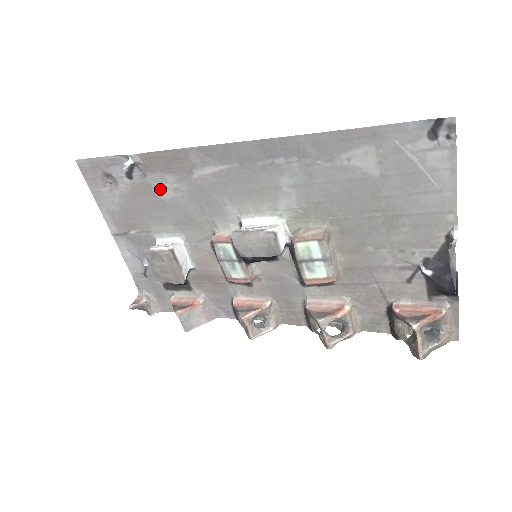
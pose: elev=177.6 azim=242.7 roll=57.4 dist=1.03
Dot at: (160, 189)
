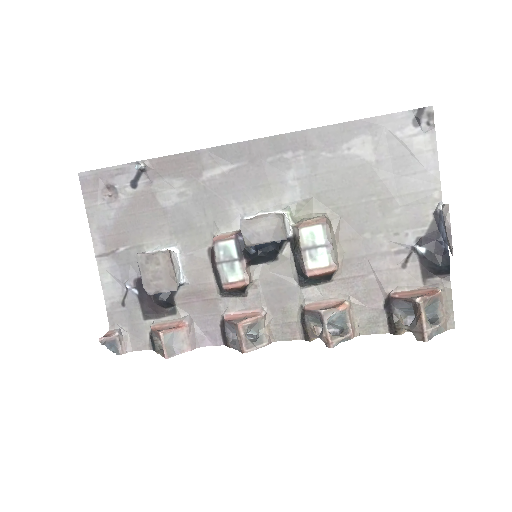
Dot at: (164, 195)
